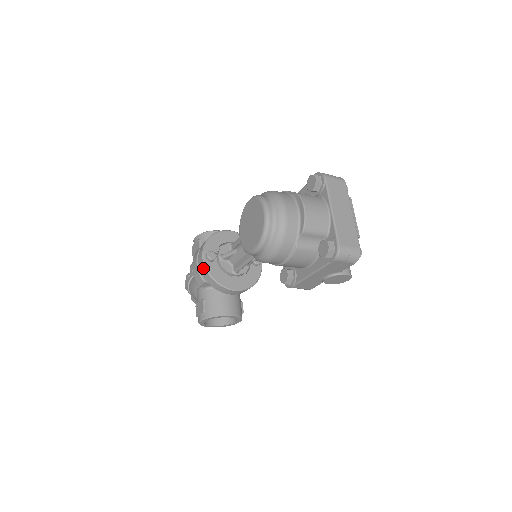
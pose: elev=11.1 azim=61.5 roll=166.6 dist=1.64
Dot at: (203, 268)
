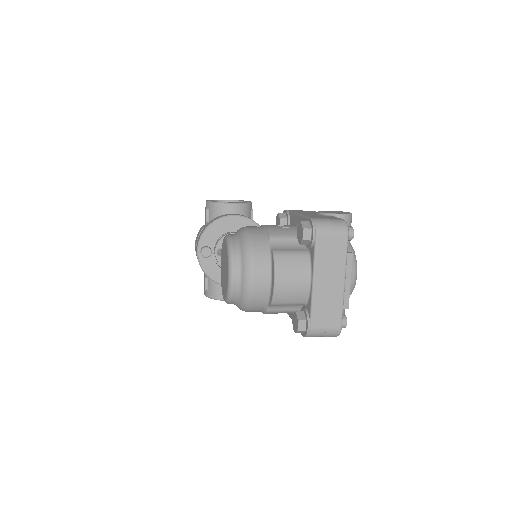
Dot at: occluded
